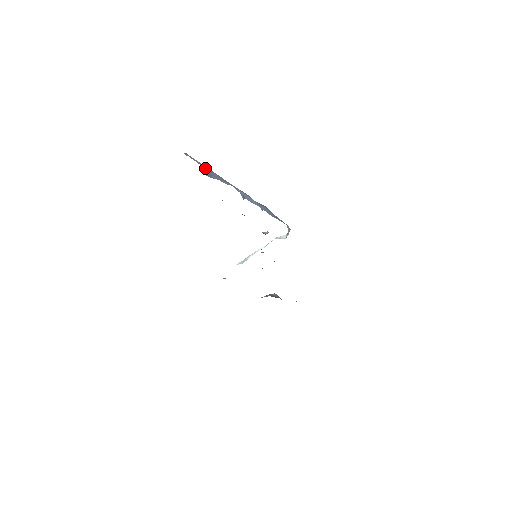
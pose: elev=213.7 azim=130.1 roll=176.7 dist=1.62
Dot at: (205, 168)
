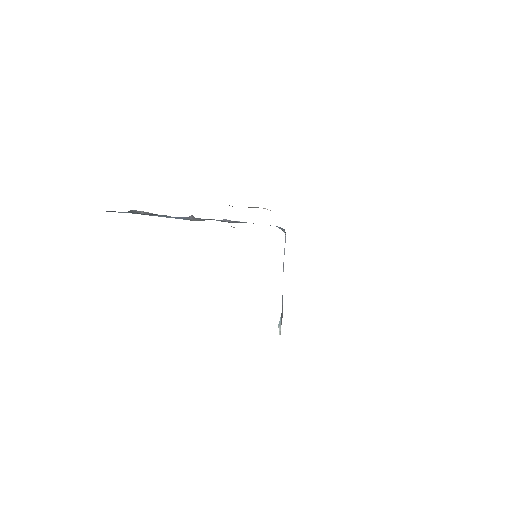
Dot at: (133, 213)
